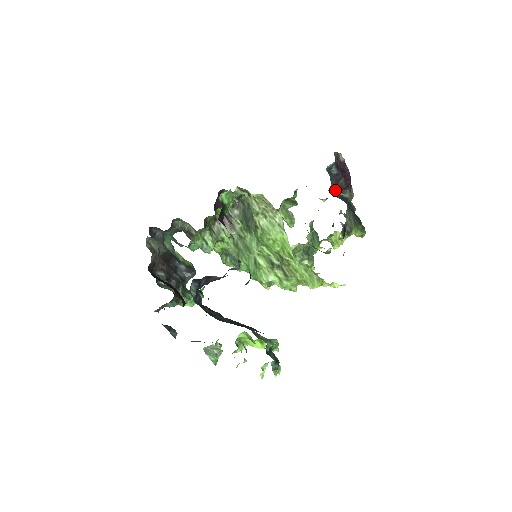
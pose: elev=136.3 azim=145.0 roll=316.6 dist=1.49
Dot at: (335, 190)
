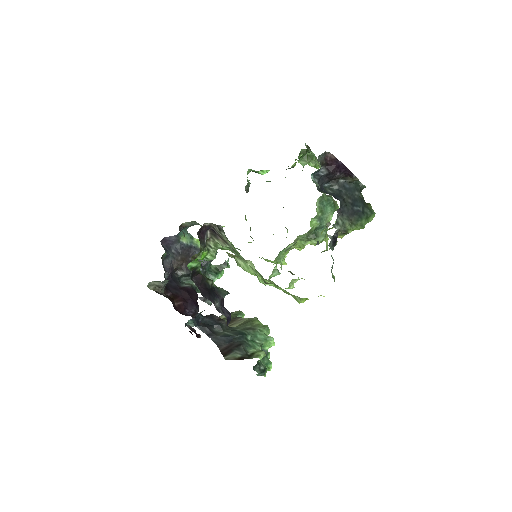
Dot at: (332, 181)
